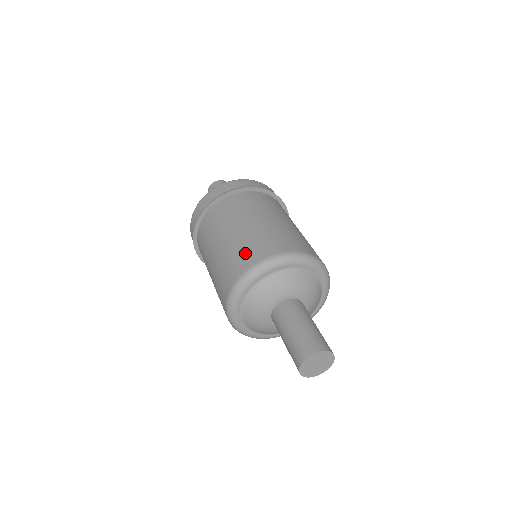
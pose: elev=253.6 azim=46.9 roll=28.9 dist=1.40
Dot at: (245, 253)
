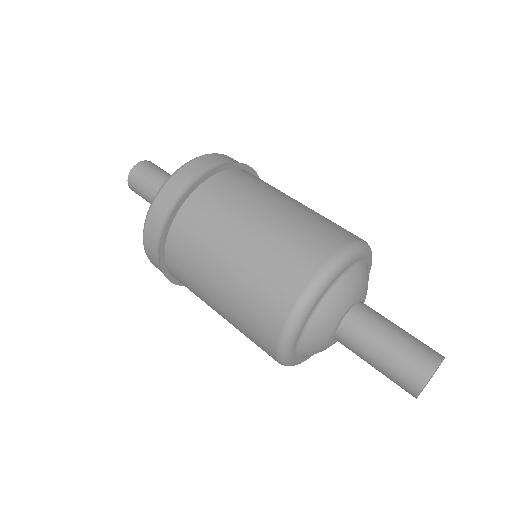
Dot at: (258, 314)
